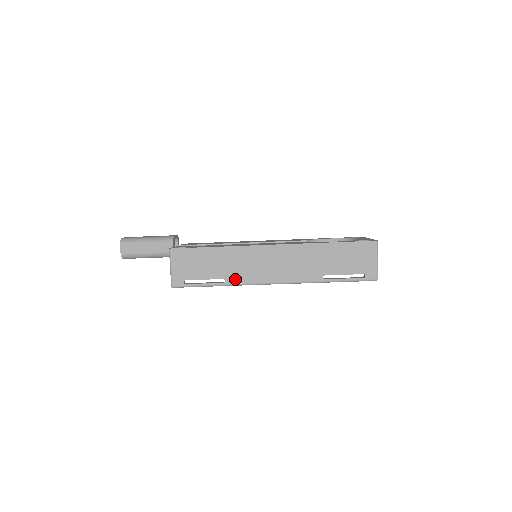
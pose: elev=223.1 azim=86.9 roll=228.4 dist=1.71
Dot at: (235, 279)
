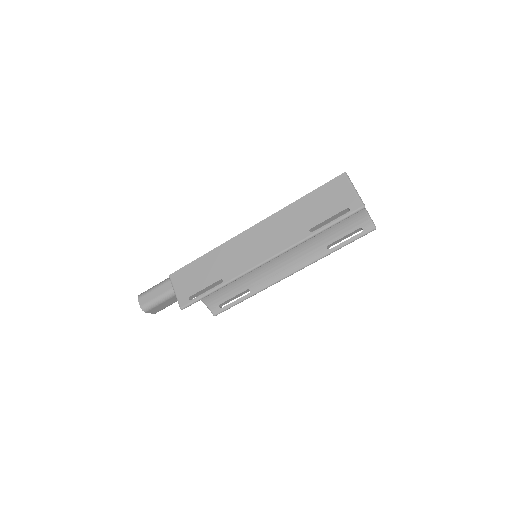
Dot at: (231, 274)
